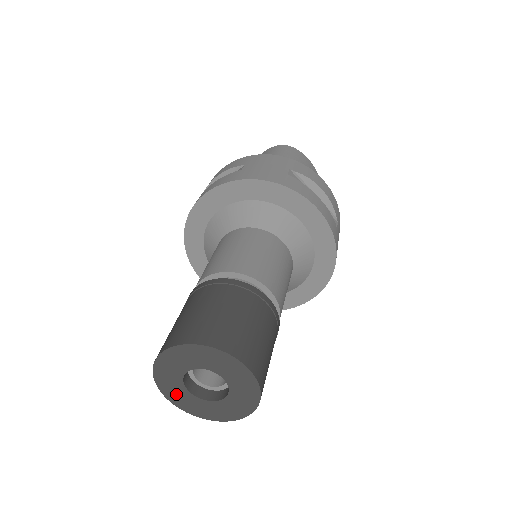
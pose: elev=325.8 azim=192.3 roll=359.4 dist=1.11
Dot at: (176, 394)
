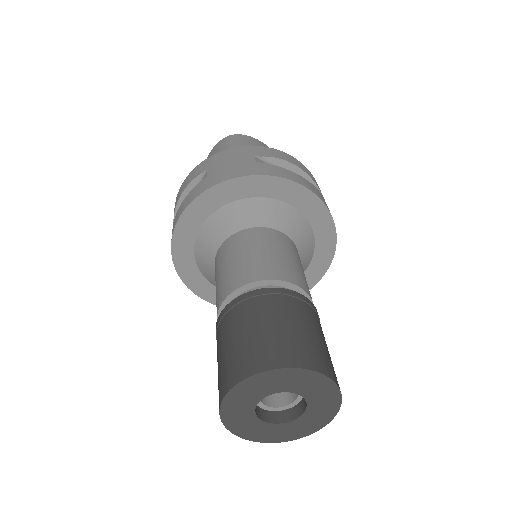
Dot at: (252, 430)
